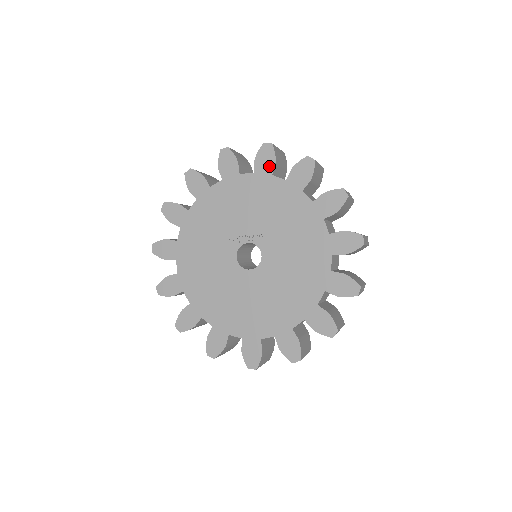
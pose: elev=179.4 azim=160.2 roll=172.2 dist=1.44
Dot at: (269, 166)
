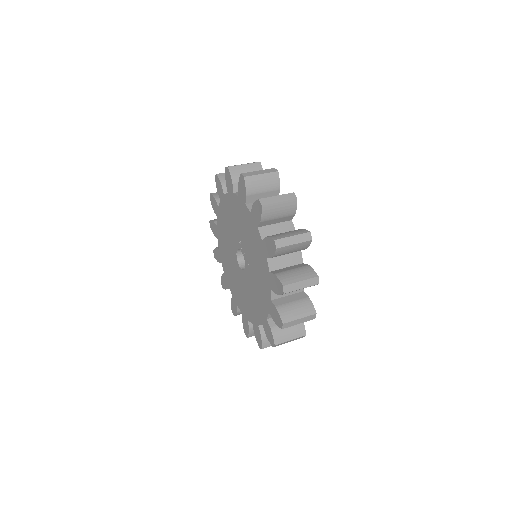
Dot at: (268, 253)
